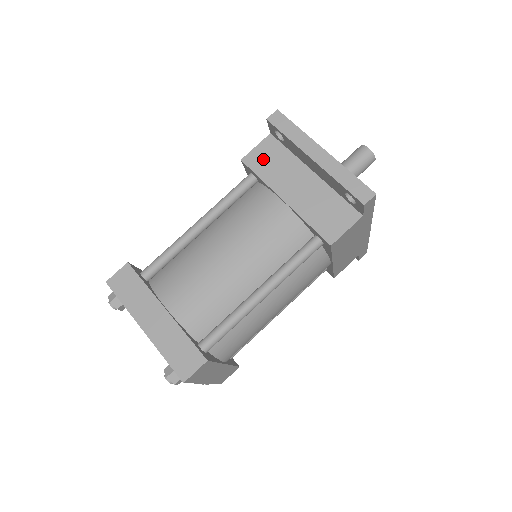
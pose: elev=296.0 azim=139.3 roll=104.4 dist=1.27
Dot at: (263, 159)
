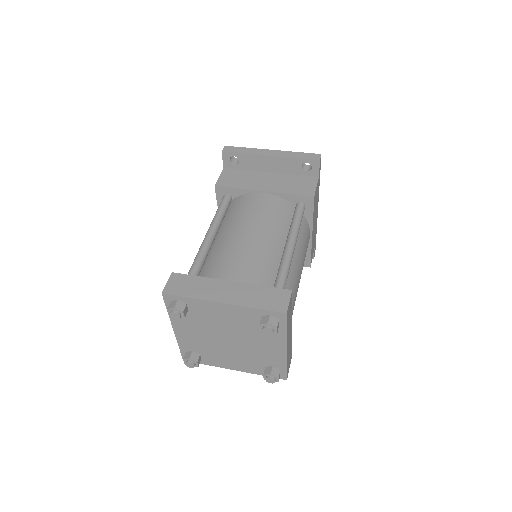
Dot at: (230, 180)
